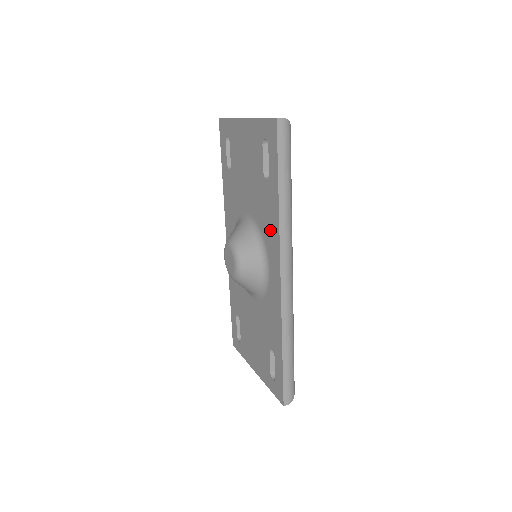
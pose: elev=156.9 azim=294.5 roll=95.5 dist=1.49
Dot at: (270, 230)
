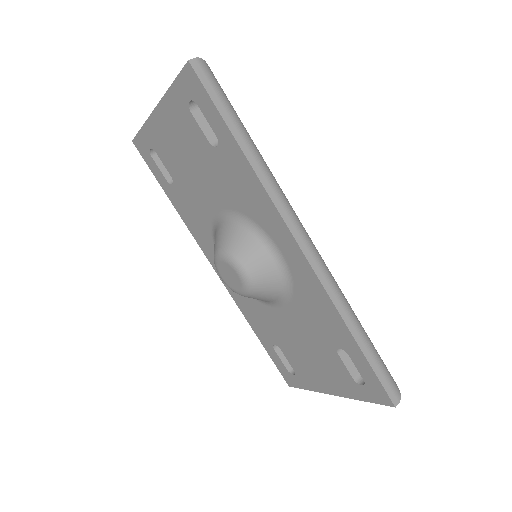
Dot at: (255, 202)
